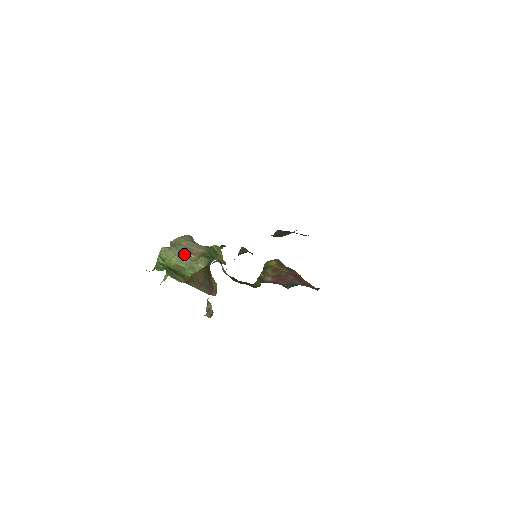
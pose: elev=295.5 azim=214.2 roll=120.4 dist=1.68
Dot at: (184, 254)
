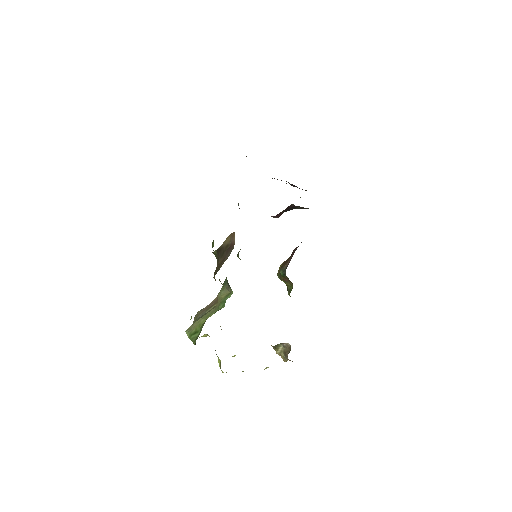
Dot at: (206, 313)
